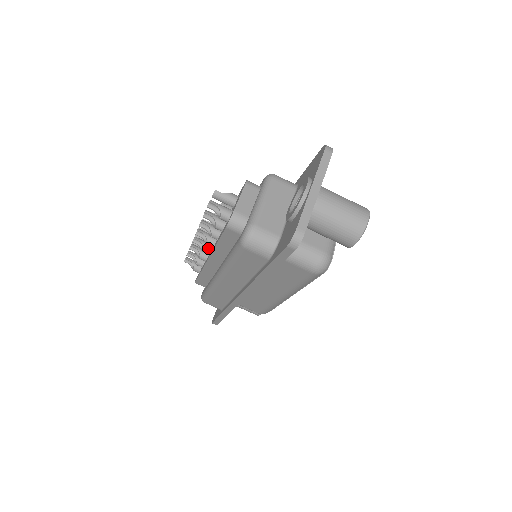
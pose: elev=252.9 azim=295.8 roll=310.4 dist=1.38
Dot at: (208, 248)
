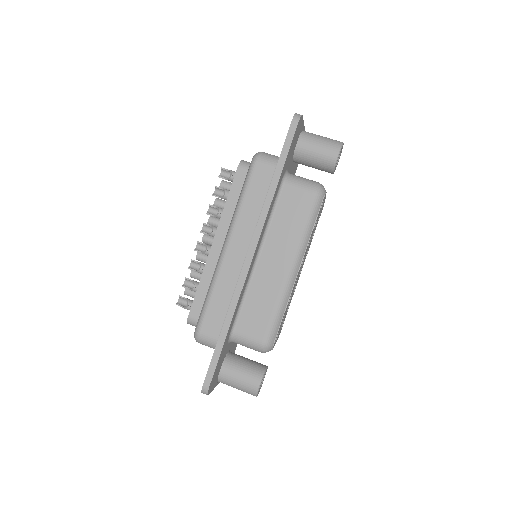
Dot at: occluded
